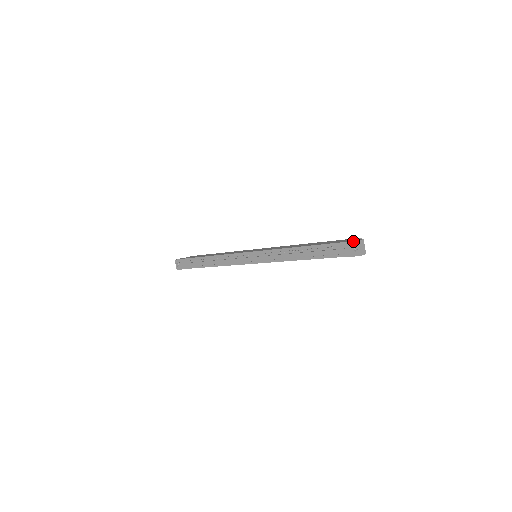
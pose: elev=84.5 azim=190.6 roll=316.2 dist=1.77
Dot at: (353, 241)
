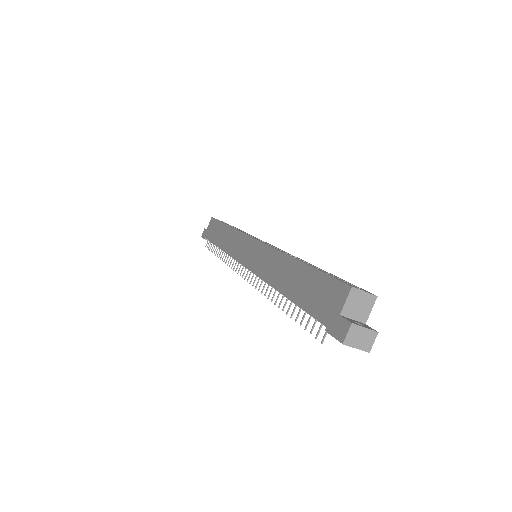
Dot at: occluded
